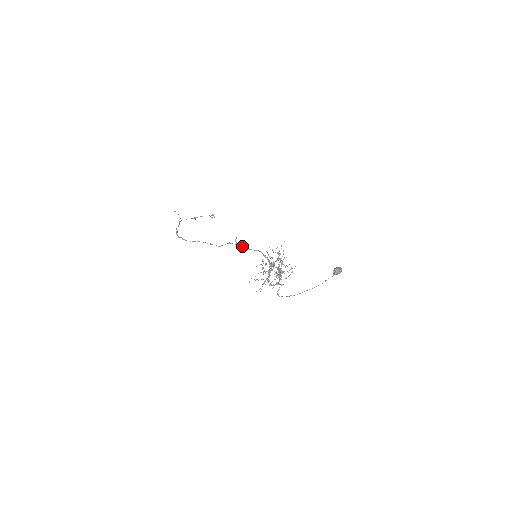
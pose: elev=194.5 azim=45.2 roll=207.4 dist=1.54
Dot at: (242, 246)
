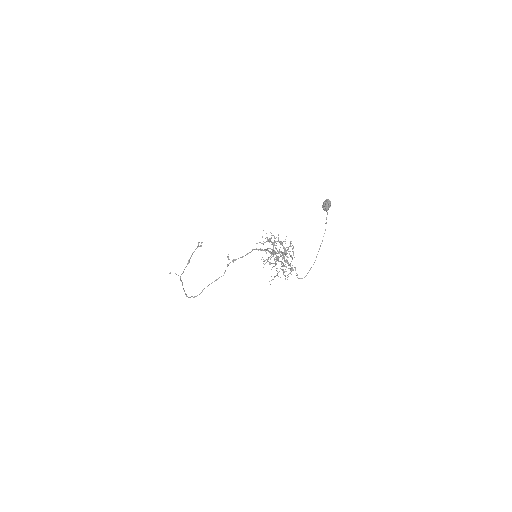
Dot at: occluded
